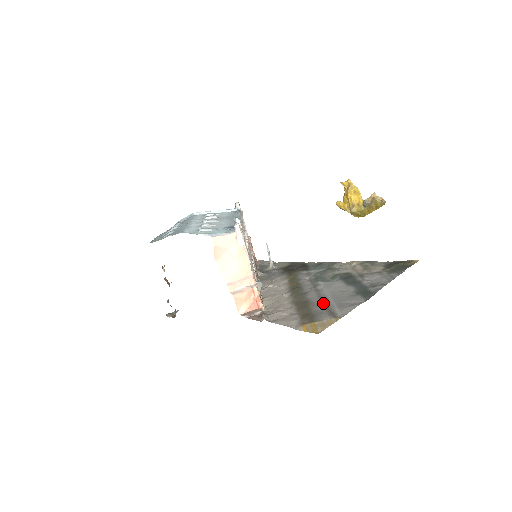
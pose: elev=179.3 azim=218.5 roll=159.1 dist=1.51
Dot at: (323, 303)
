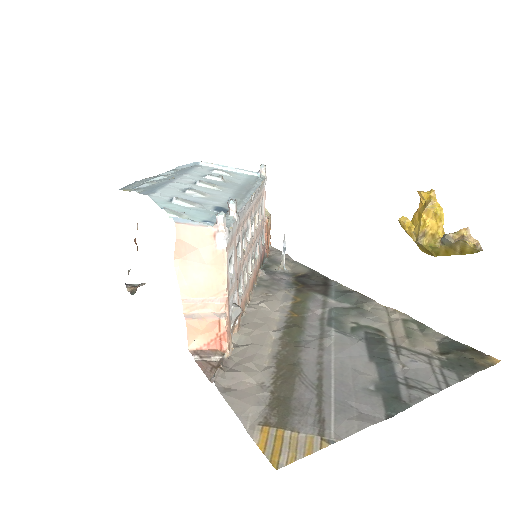
Dot at: (318, 384)
